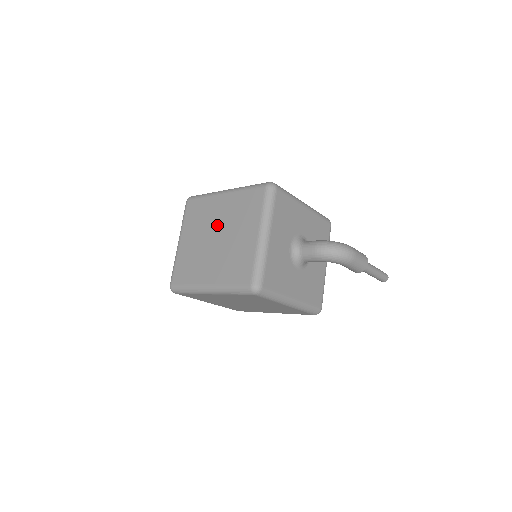
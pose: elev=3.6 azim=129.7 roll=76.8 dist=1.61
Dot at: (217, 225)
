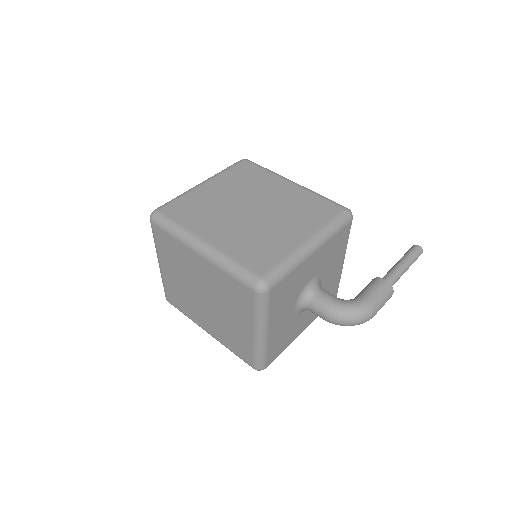
Dot at: (201, 285)
